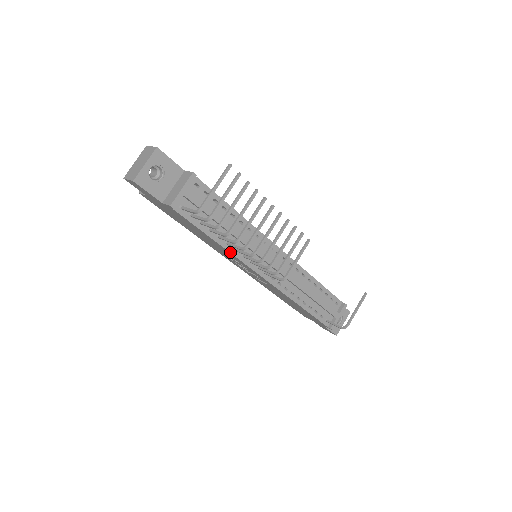
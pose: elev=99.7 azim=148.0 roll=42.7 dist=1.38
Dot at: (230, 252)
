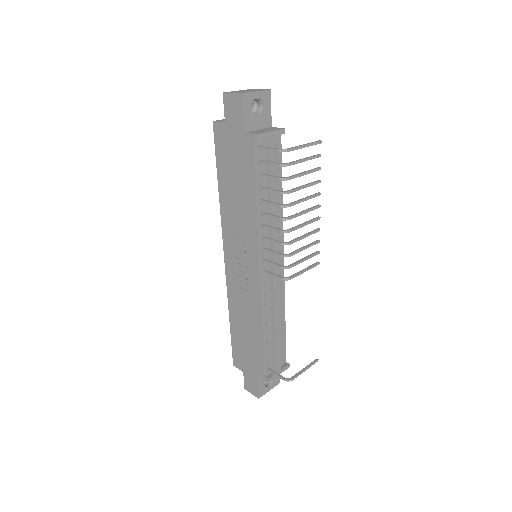
Dot at: (257, 223)
